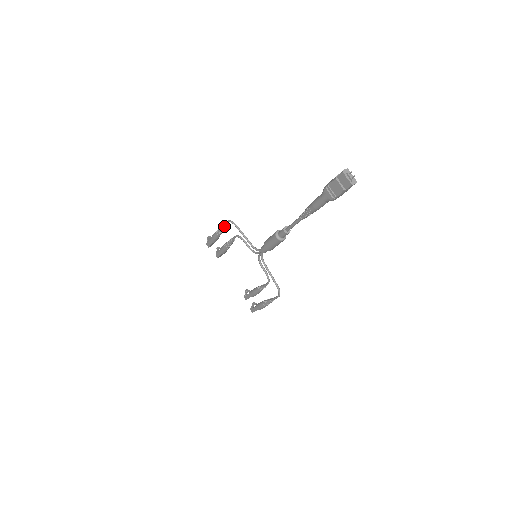
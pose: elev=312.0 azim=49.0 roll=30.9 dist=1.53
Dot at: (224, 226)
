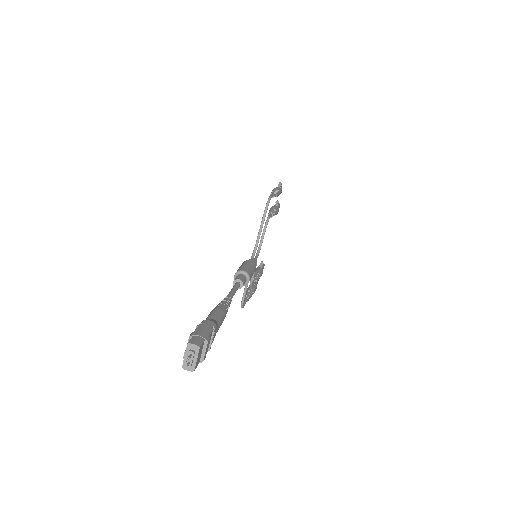
Dot at: occluded
